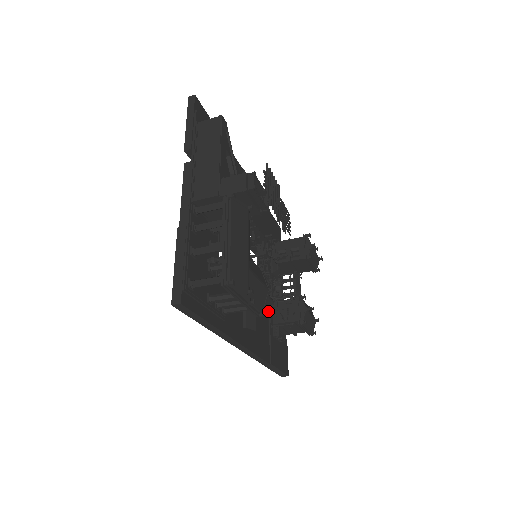
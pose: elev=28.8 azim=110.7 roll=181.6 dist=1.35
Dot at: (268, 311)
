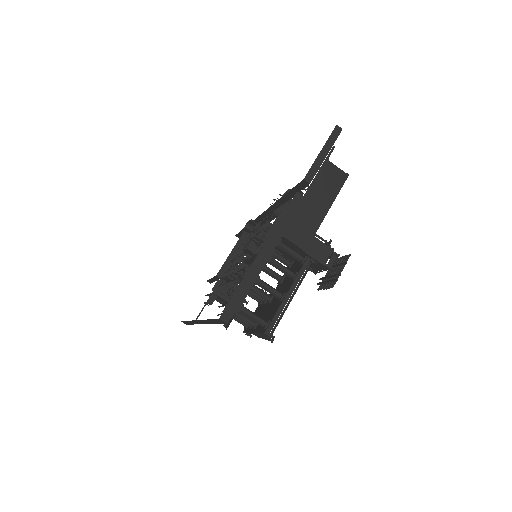
Dot at: occluded
